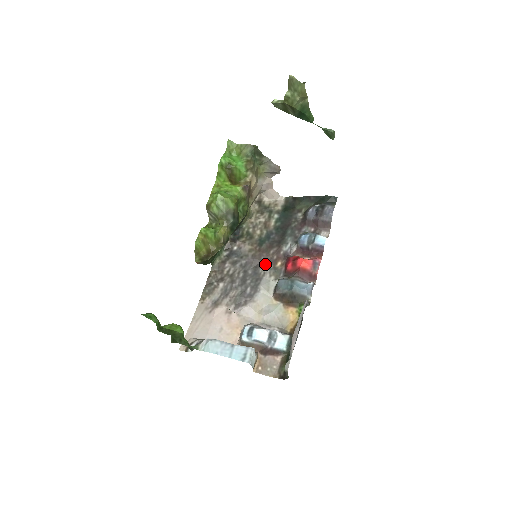
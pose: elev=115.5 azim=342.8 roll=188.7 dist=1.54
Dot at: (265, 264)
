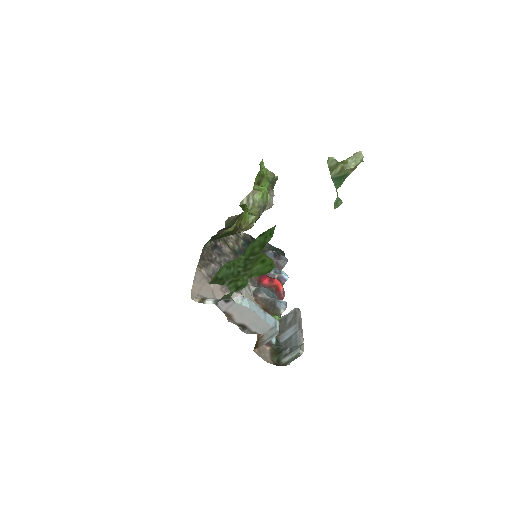
Dot at: occluded
